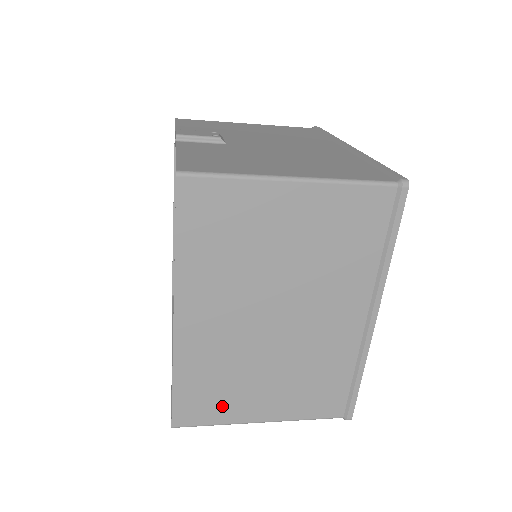
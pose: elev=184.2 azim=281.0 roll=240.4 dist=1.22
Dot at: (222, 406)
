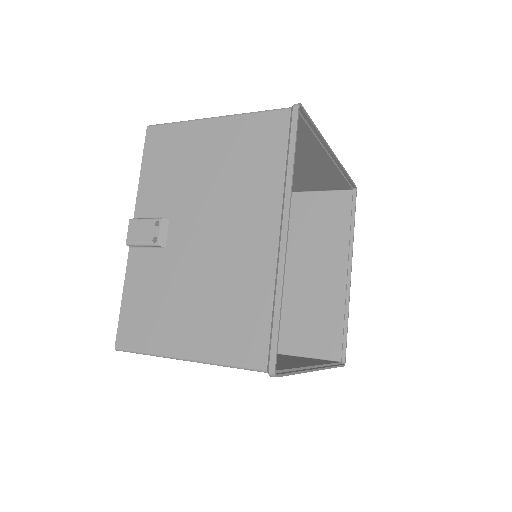
Dot at: occluded
